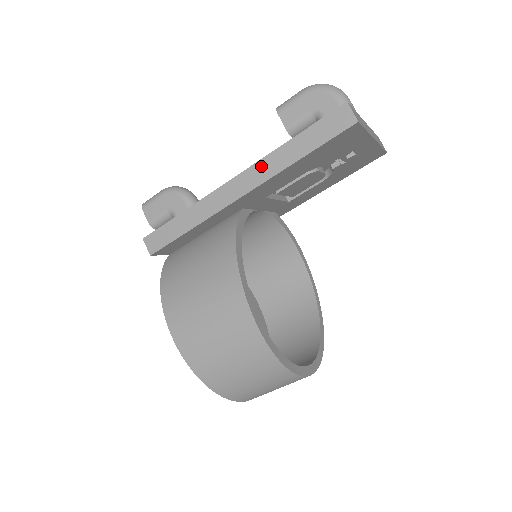
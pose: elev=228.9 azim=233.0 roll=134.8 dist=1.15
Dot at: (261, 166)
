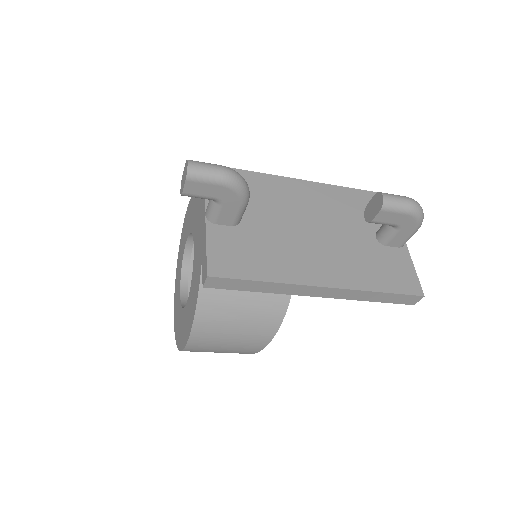
Dot at: (348, 292)
